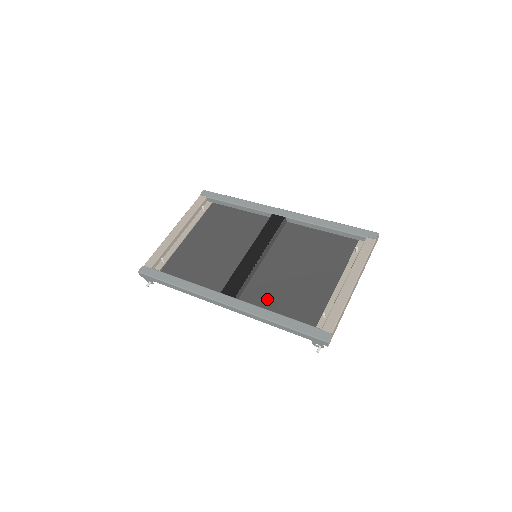
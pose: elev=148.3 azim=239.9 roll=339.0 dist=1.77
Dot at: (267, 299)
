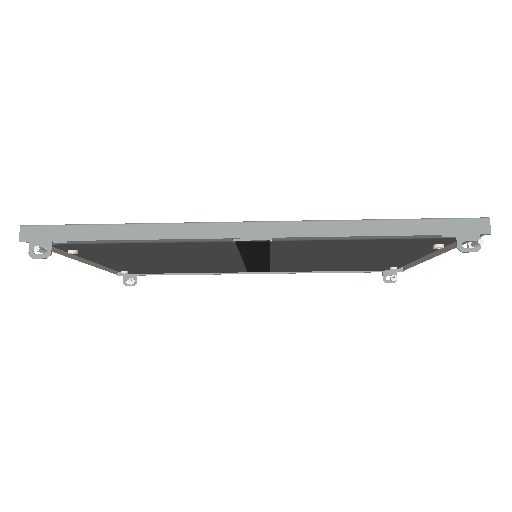
Dot at: (322, 244)
